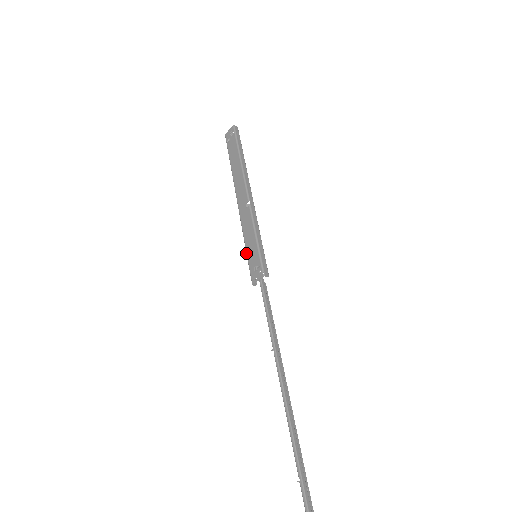
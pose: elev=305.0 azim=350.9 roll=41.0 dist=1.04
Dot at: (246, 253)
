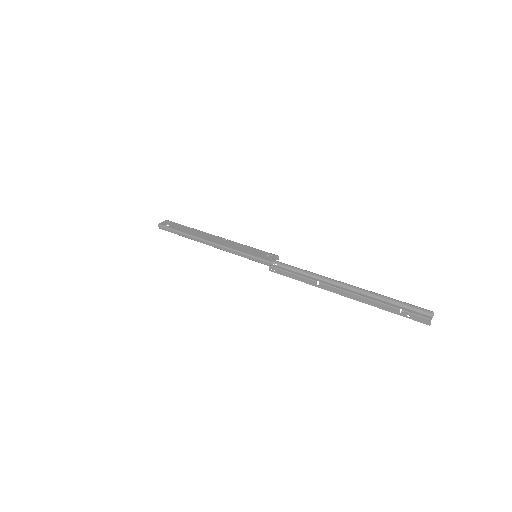
Dot at: (248, 254)
